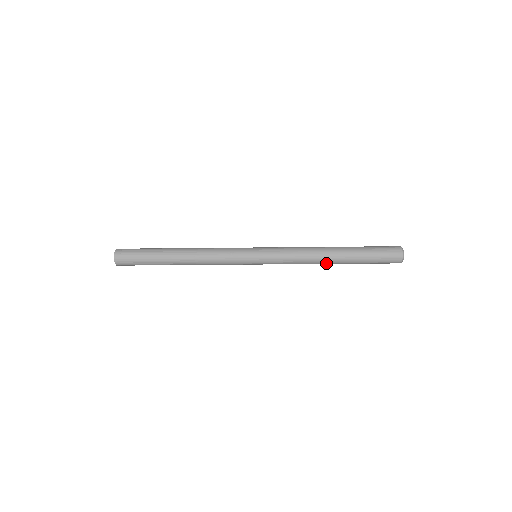
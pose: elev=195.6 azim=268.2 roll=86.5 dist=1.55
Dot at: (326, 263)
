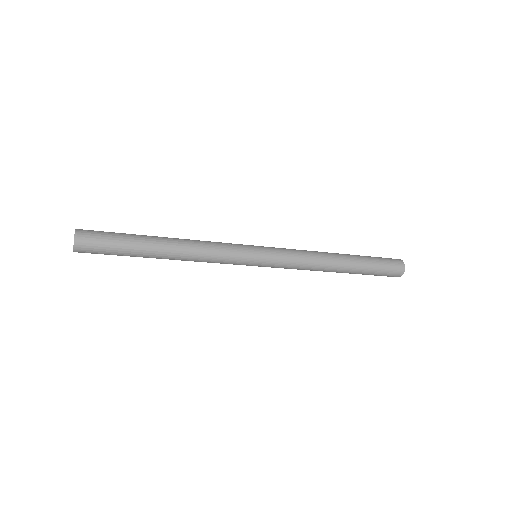
Dot at: (334, 266)
